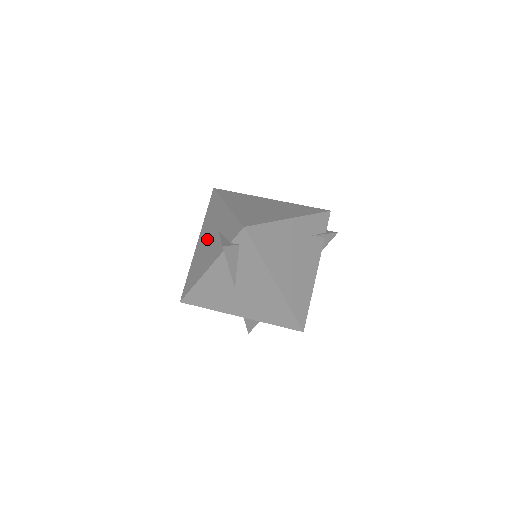
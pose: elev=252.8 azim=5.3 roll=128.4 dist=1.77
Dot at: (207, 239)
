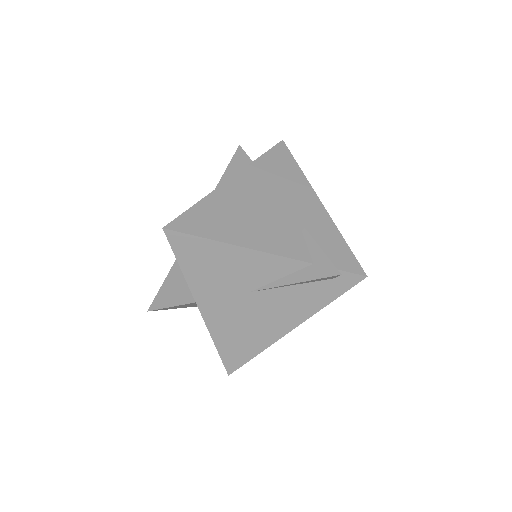
Dot at: (264, 201)
